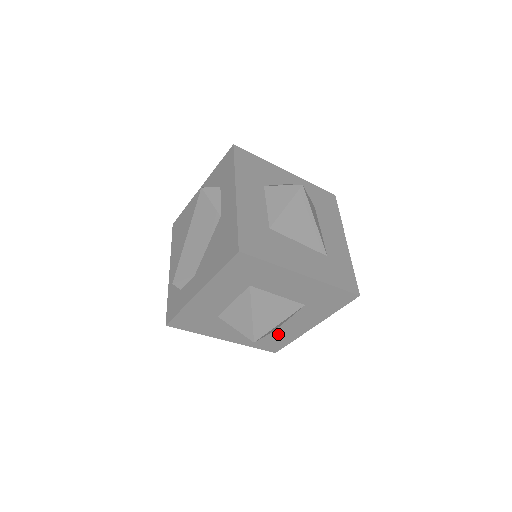
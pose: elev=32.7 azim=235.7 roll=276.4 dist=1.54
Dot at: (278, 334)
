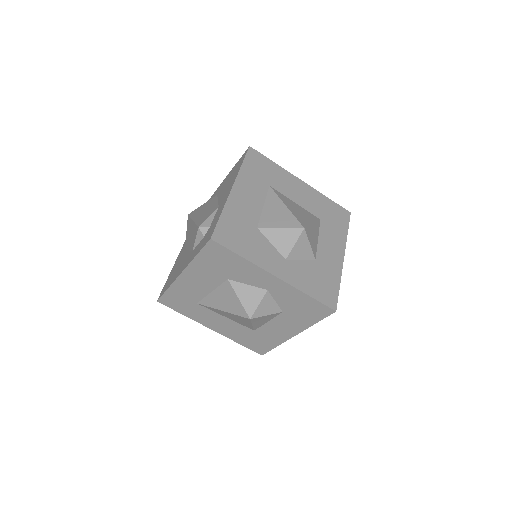
Dot at: (321, 269)
